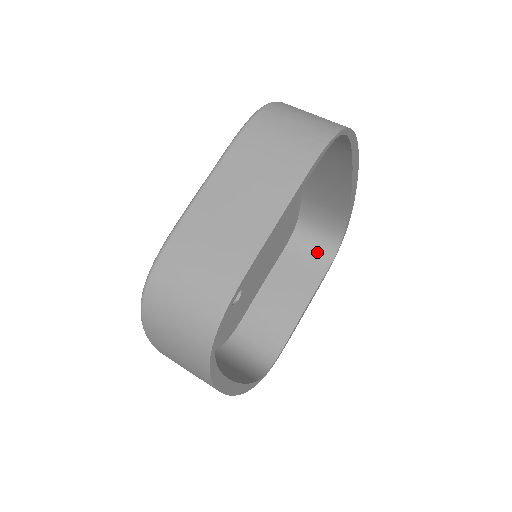
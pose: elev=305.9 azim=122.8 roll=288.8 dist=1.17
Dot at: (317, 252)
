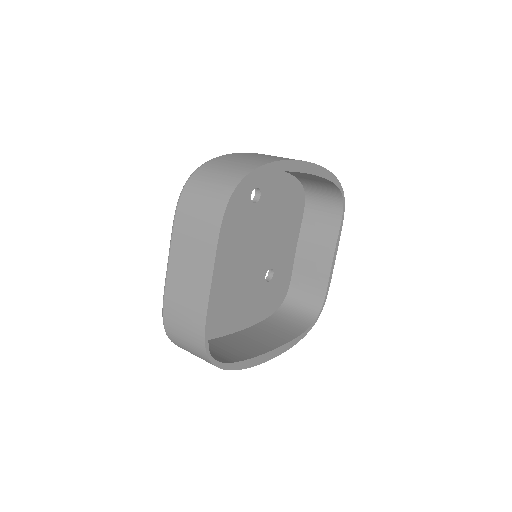
Dot at: (329, 208)
